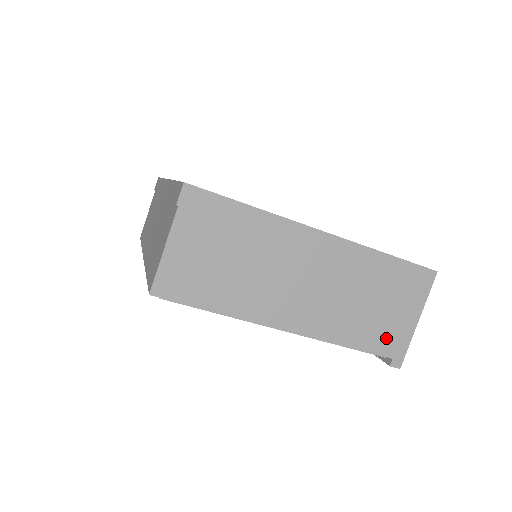
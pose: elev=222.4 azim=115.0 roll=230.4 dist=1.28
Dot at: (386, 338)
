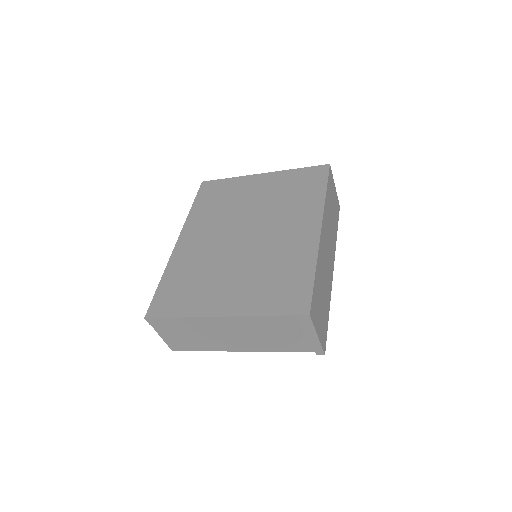
Dot at: (302, 346)
